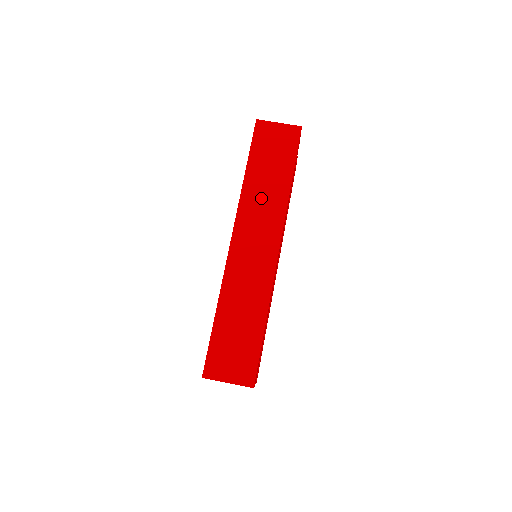
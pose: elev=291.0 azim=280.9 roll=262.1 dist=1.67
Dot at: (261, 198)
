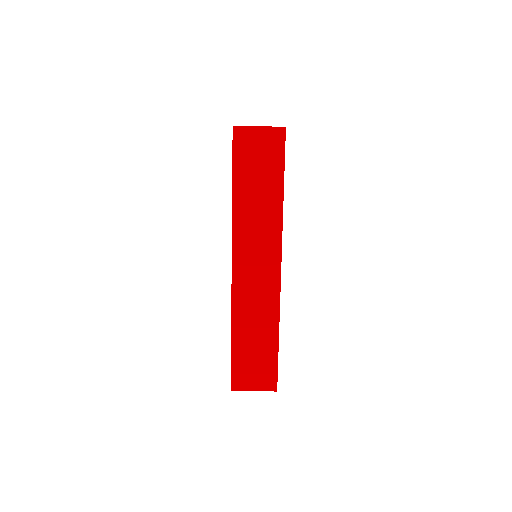
Dot at: (254, 219)
